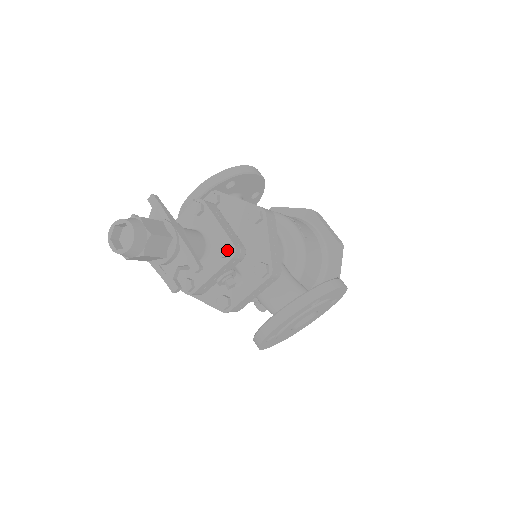
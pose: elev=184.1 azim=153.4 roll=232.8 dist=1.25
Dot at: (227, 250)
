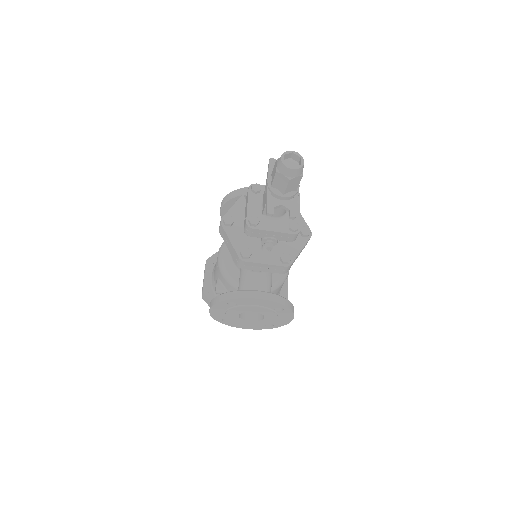
Dot at: (296, 227)
